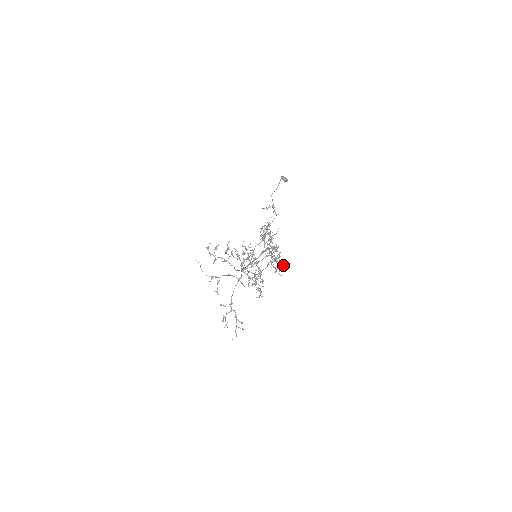
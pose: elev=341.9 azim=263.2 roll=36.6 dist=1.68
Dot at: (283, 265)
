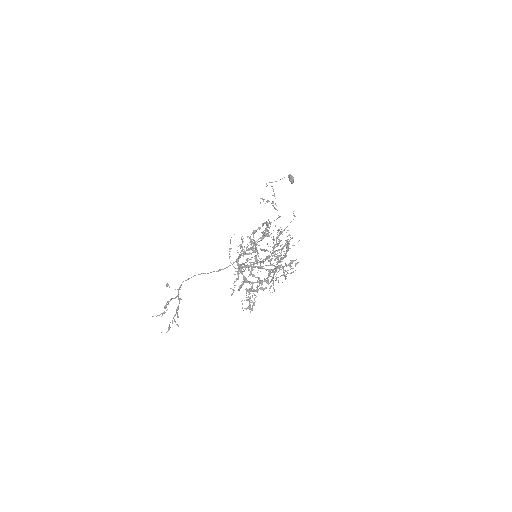
Dot at: occluded
